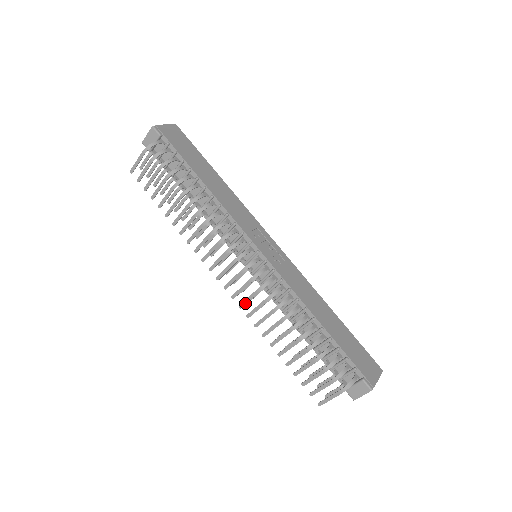
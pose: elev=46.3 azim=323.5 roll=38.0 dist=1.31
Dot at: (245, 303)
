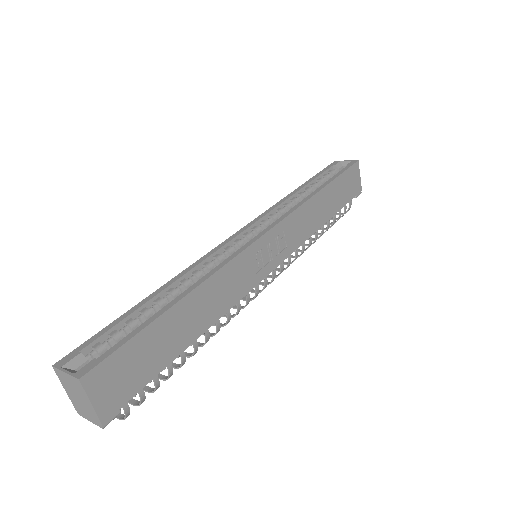
Dot at: occluded
